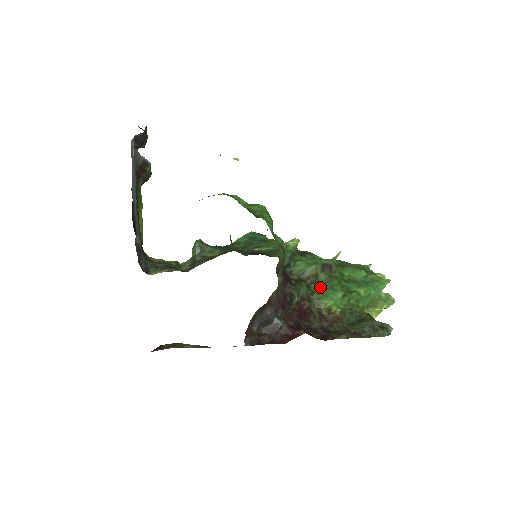
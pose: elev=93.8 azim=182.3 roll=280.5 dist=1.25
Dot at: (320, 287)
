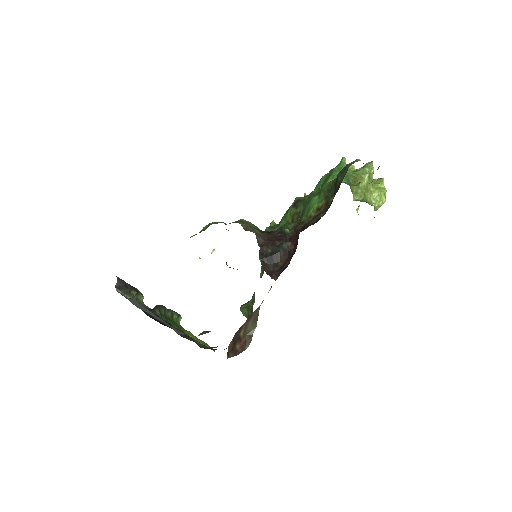
Dot at: (303, 213)
